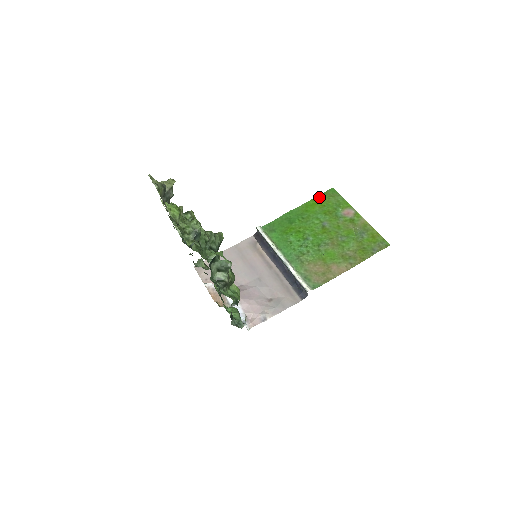
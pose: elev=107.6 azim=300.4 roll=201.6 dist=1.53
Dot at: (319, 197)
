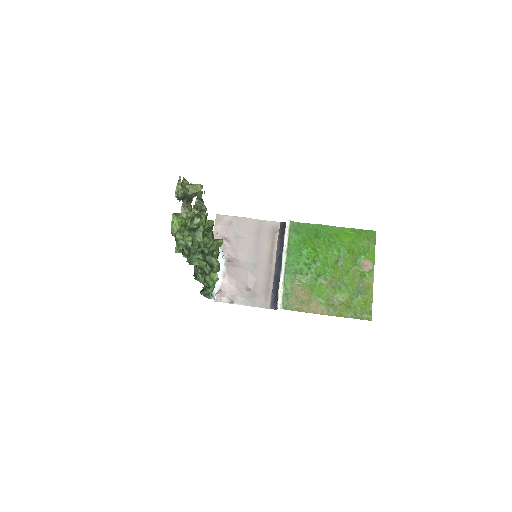
Dot at: (358, 231)
